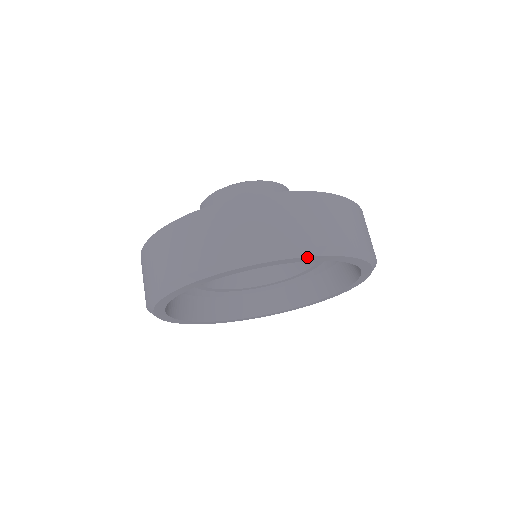
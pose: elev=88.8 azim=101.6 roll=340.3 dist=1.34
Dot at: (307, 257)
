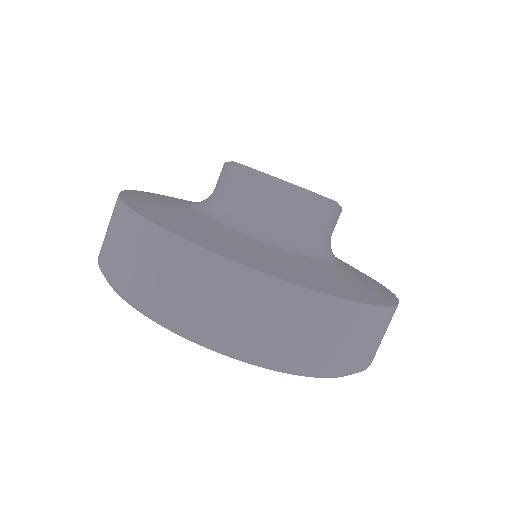
Dot at: (286, 372)
